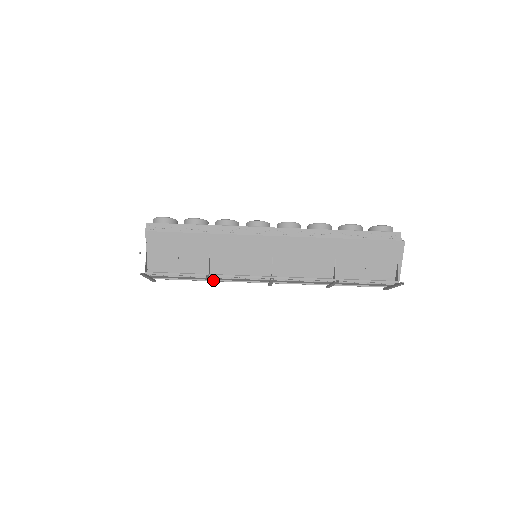
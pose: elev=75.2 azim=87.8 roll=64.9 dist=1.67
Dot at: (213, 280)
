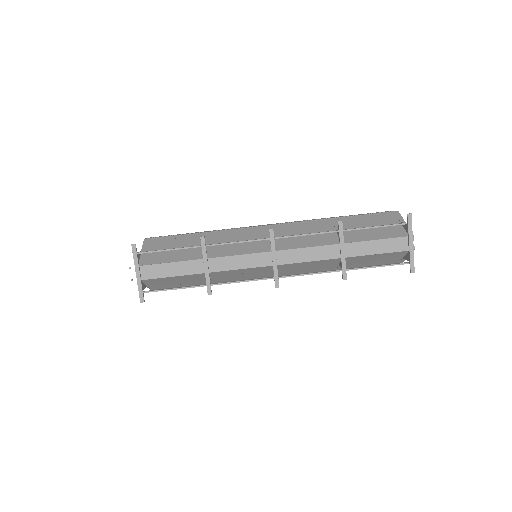
Dot at: (210, 284)
